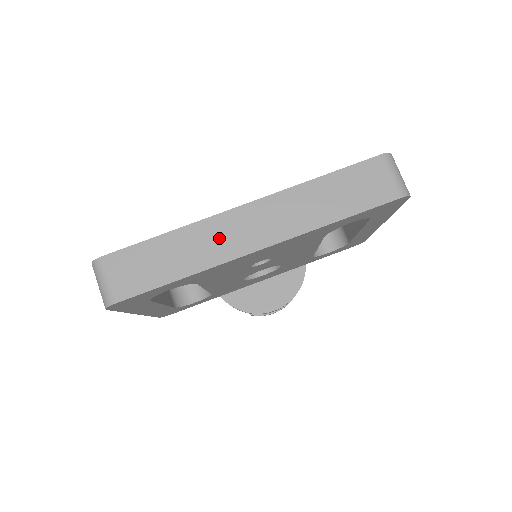
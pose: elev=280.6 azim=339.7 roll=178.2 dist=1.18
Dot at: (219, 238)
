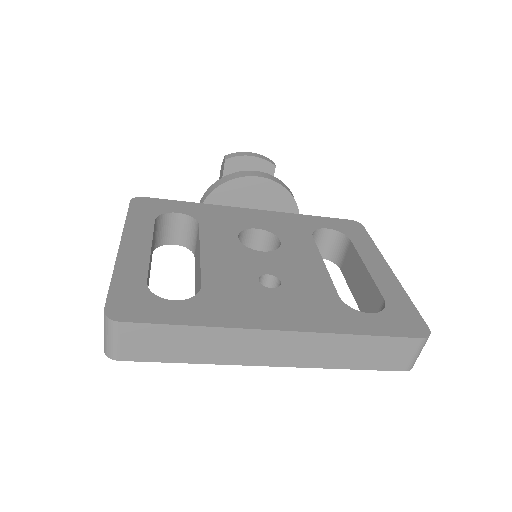
Dot at: (243, 347)
